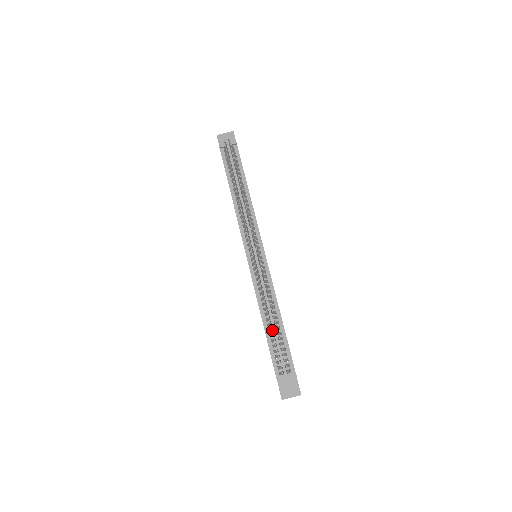
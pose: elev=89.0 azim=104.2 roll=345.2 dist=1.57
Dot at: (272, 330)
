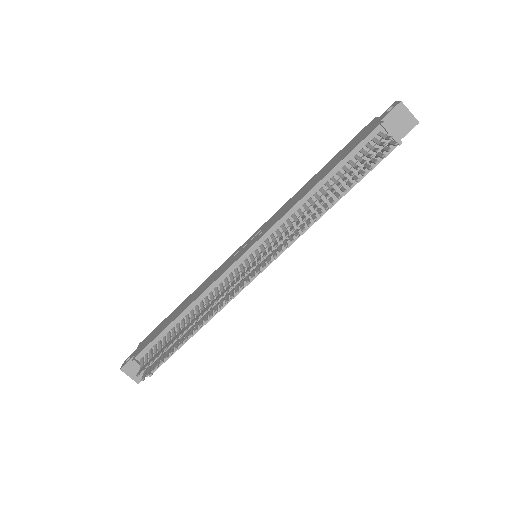
Dot at: (180, 327)
